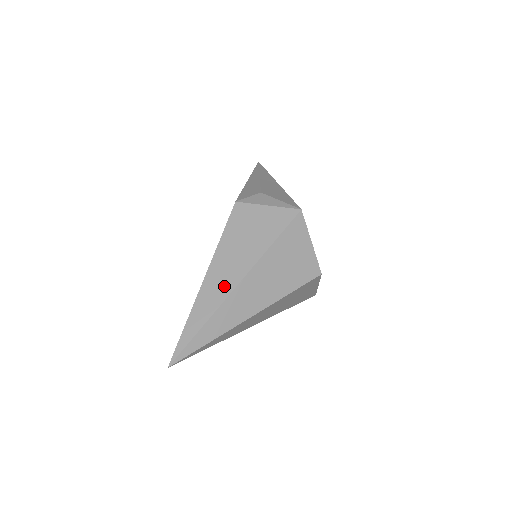
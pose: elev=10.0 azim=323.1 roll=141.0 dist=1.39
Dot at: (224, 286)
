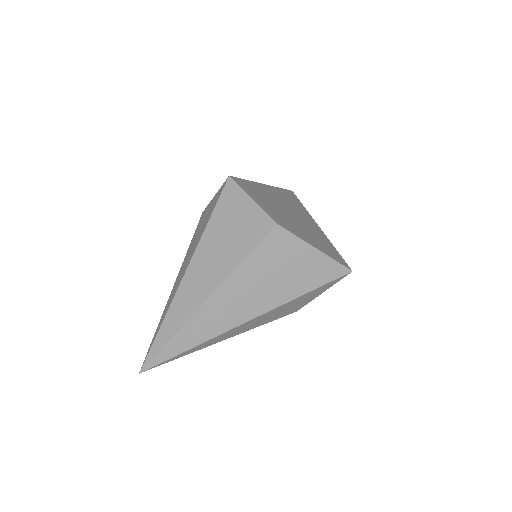
Dot at: (180, 279)
